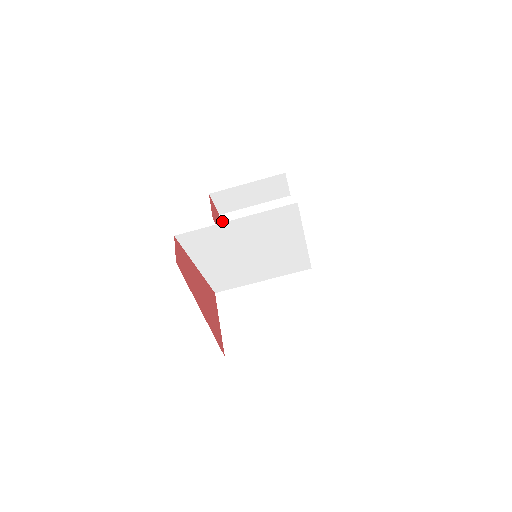
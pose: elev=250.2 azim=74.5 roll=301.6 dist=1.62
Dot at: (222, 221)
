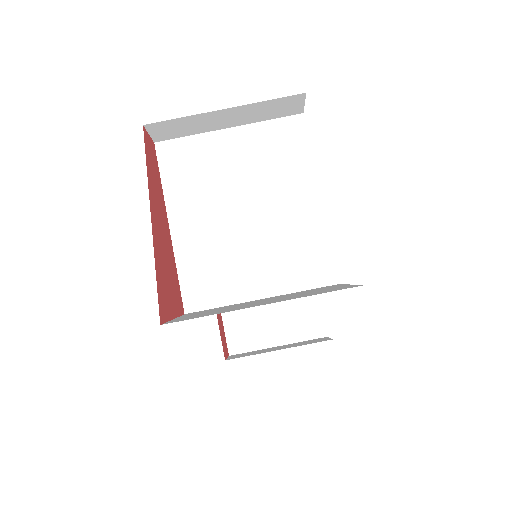
Dot at: (230, 356)
